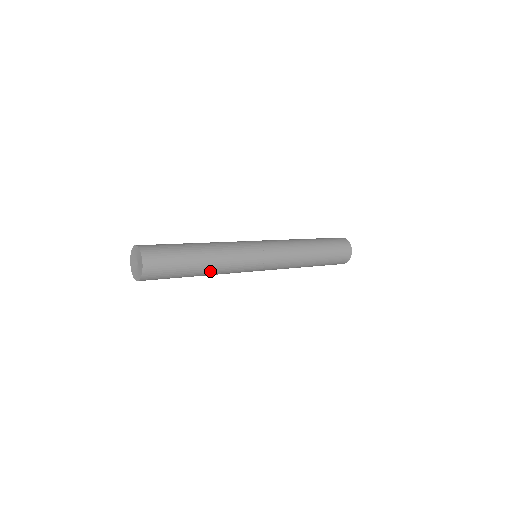
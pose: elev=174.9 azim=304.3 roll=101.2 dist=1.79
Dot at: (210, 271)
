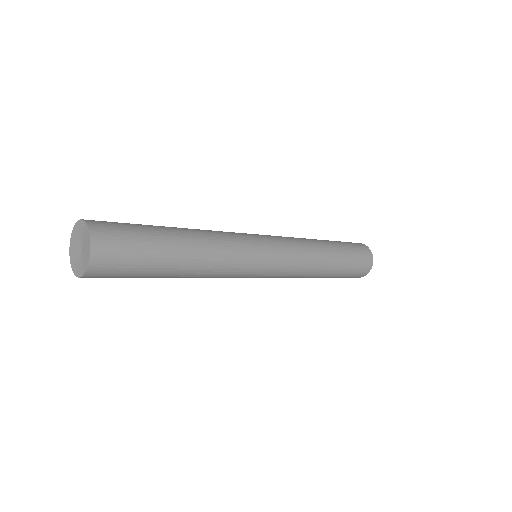
Dot at: (197, 264)
